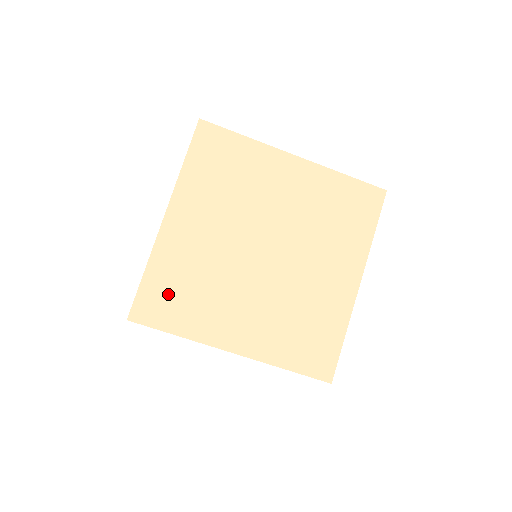
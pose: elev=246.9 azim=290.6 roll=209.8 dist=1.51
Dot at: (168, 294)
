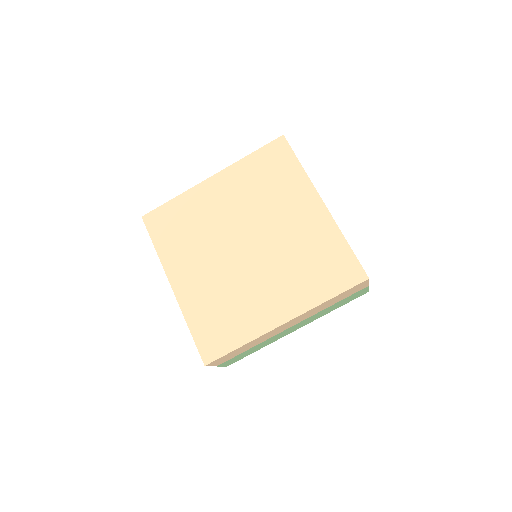
Dot at: (214, 327)
